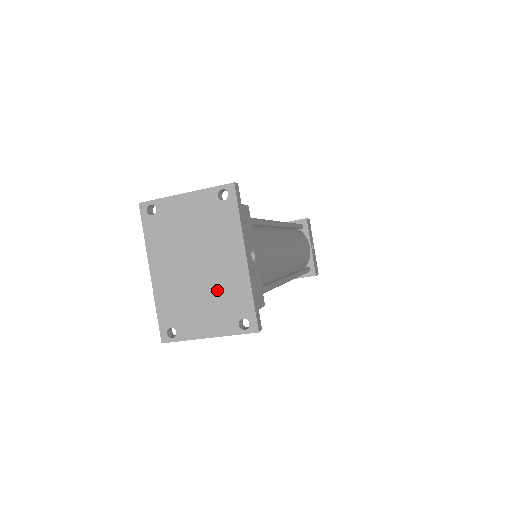
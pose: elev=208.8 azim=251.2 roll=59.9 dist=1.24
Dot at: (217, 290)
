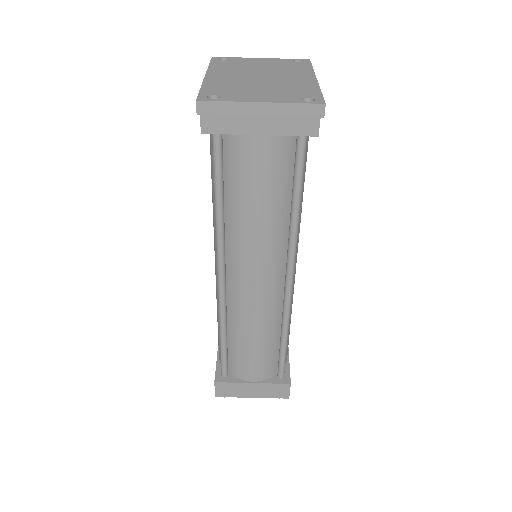
Dot at: (280, 86)
